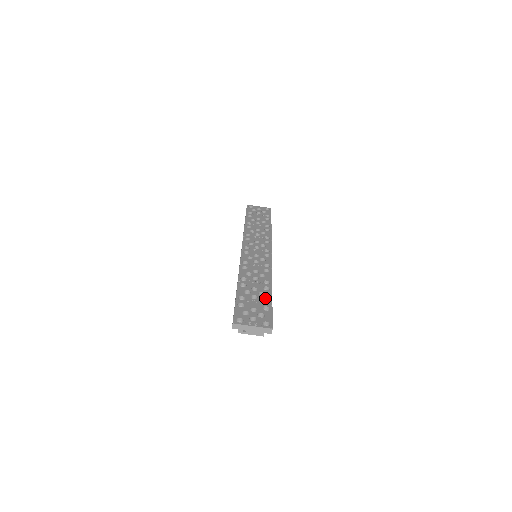
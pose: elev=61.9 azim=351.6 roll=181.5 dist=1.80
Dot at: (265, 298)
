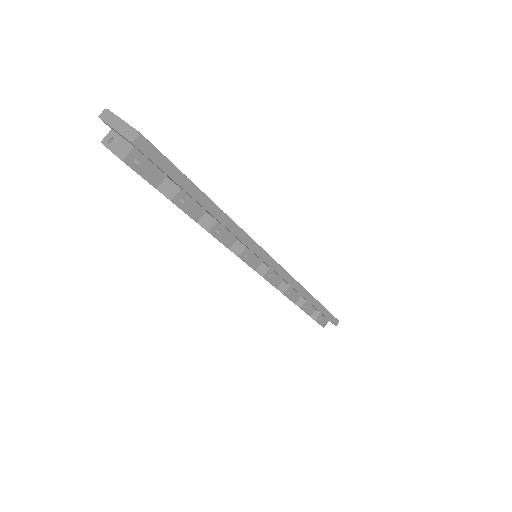
Dot at: occluded
